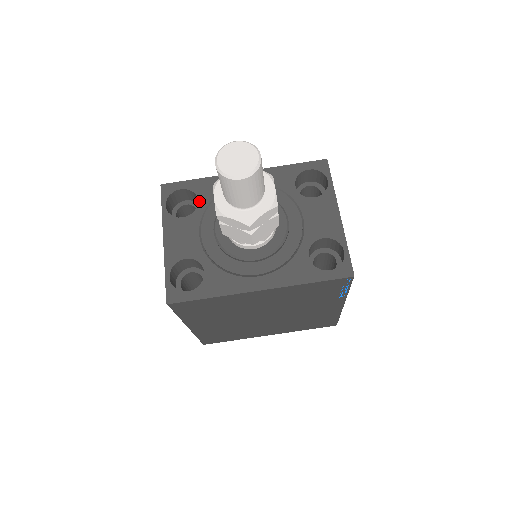
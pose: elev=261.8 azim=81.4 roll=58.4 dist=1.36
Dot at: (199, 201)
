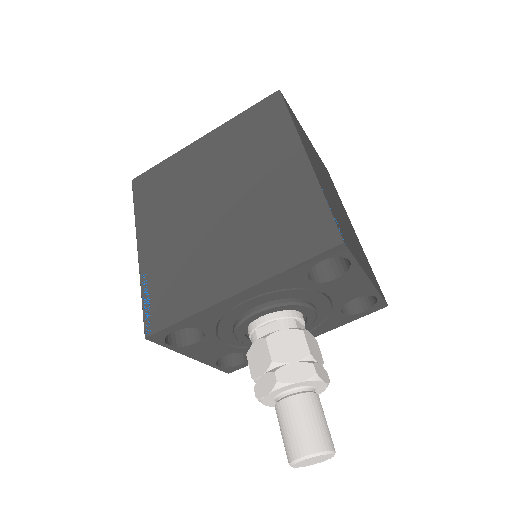
Dot at: (203, 330)
